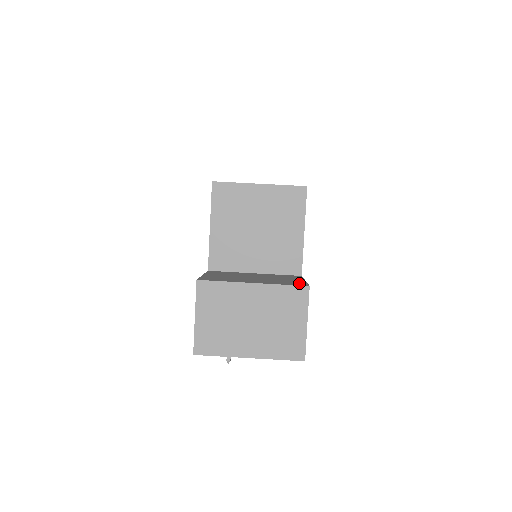
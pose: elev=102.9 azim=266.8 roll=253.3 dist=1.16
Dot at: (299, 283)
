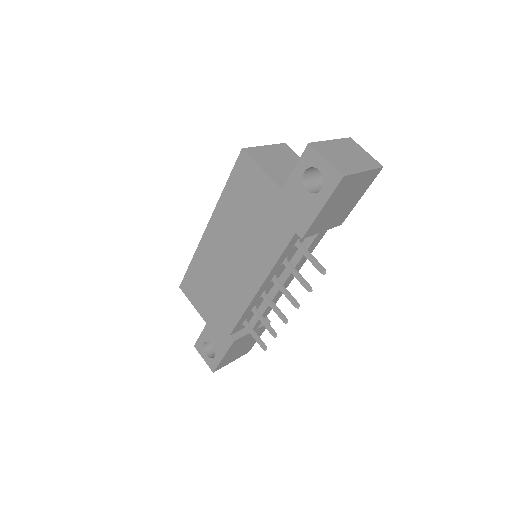
Dot at: occluded
